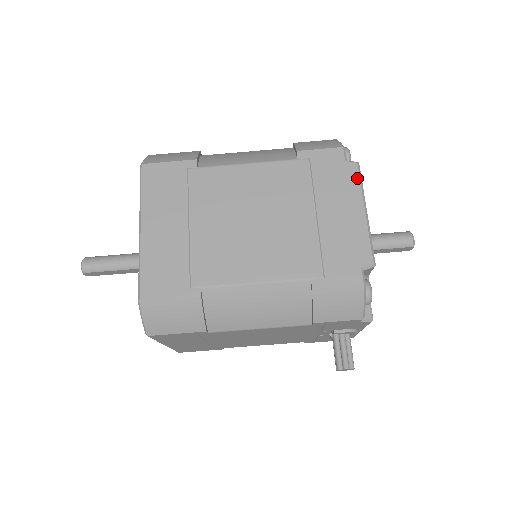
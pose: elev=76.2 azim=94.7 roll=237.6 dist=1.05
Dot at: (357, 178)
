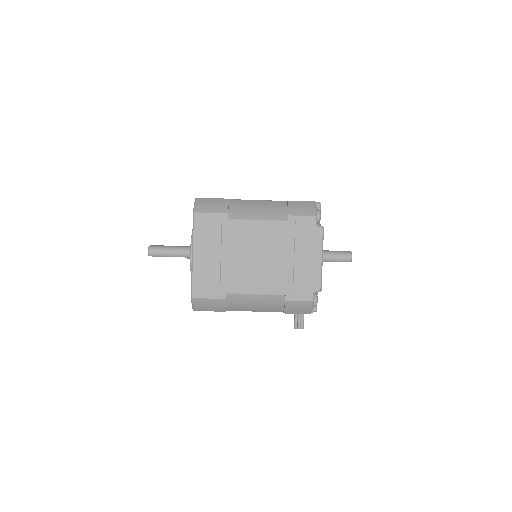
Dot at: (321, 238)
